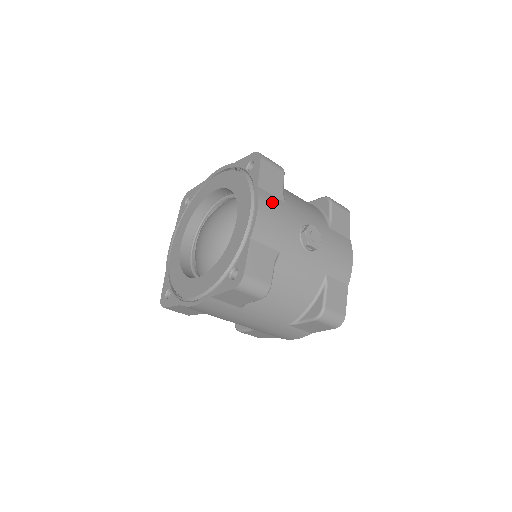
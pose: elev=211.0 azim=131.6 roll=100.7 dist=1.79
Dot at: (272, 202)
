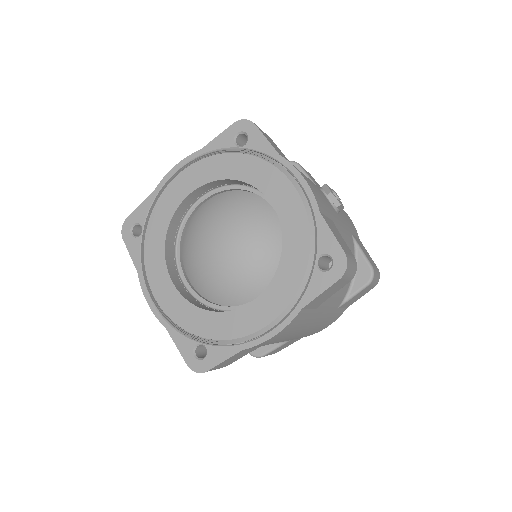
Dot at: occluded
